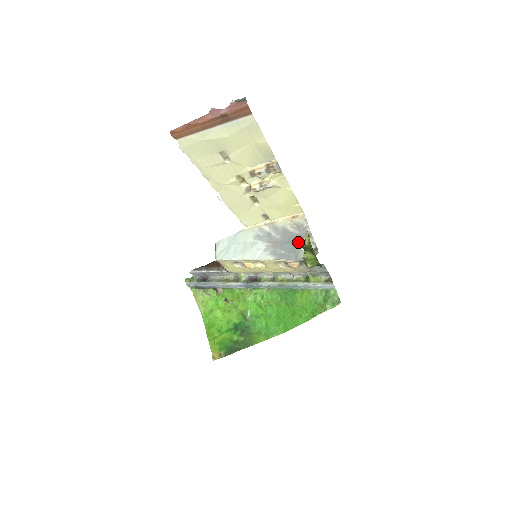
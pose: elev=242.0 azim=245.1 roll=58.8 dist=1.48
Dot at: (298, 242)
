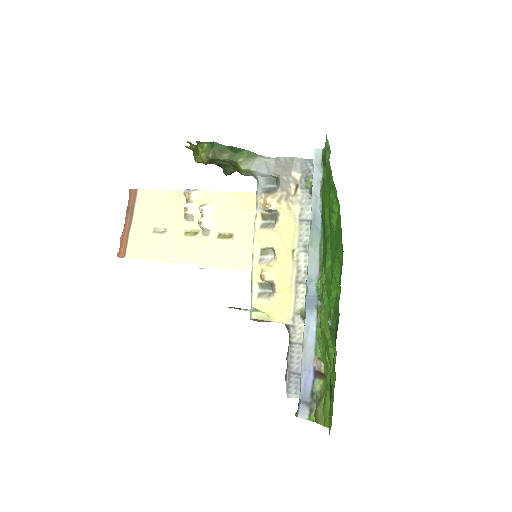
Dot at: occluded
